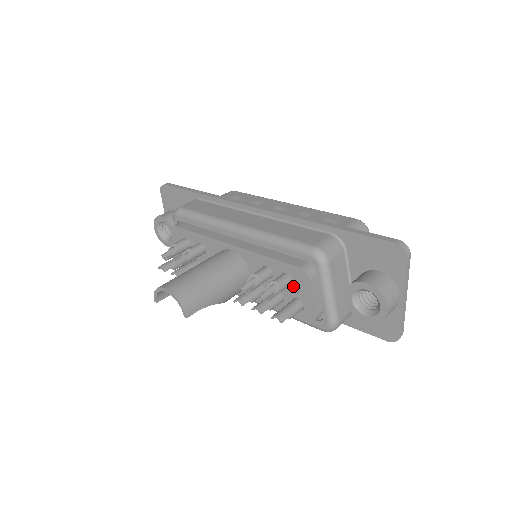
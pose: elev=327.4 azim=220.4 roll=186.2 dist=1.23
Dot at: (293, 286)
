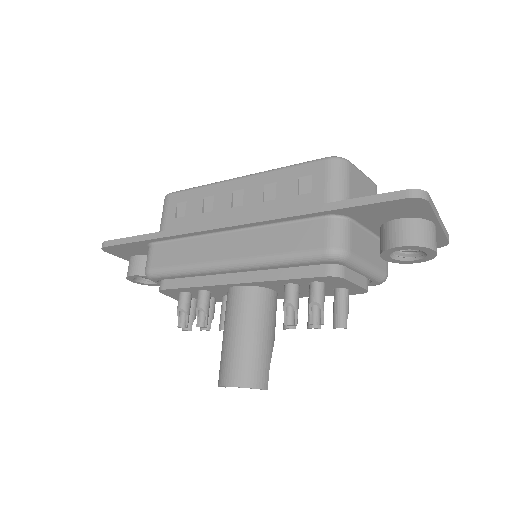
Dot at: (328, 285)
